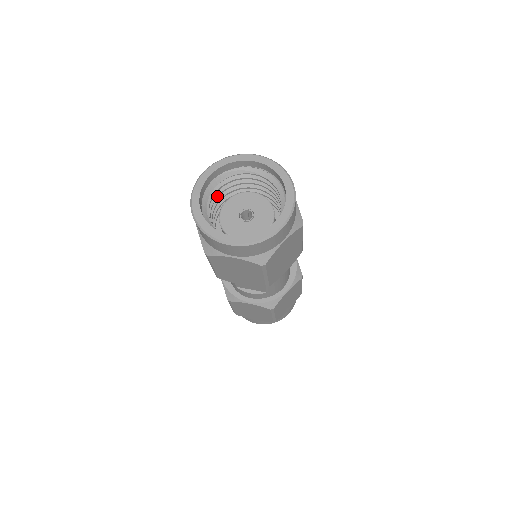
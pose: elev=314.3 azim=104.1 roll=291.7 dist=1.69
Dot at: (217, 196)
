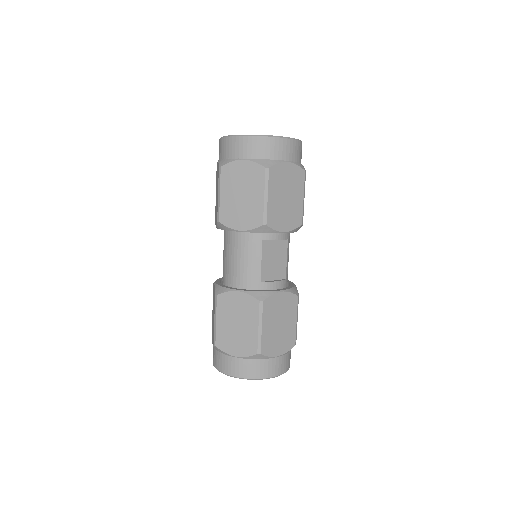
Dot at: occluded
